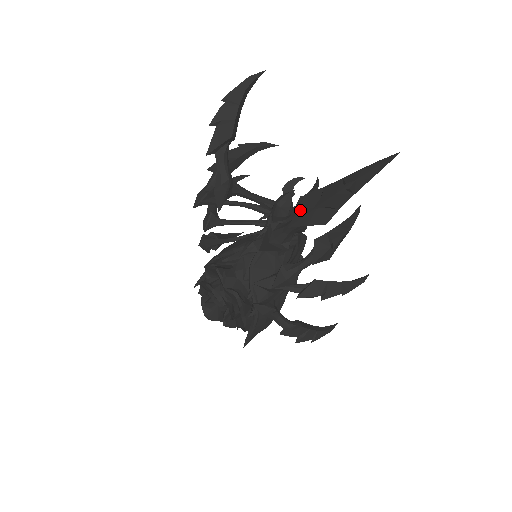
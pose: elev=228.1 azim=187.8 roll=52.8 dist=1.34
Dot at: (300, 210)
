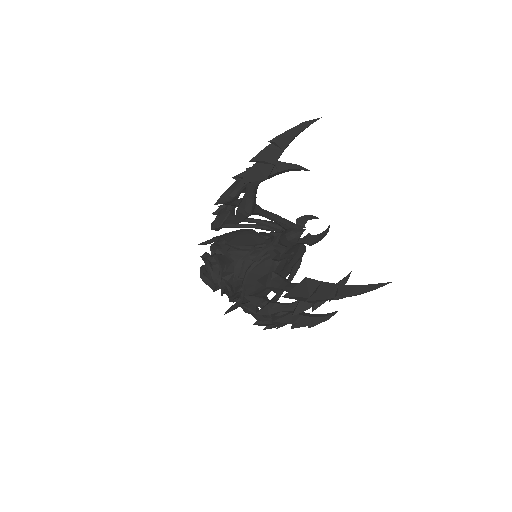
Dot at: (296, 289)
